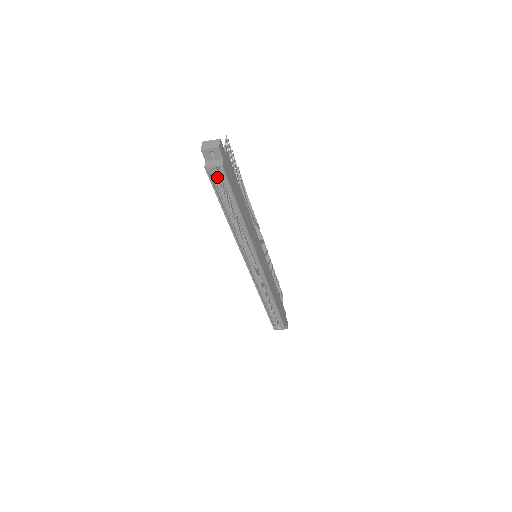
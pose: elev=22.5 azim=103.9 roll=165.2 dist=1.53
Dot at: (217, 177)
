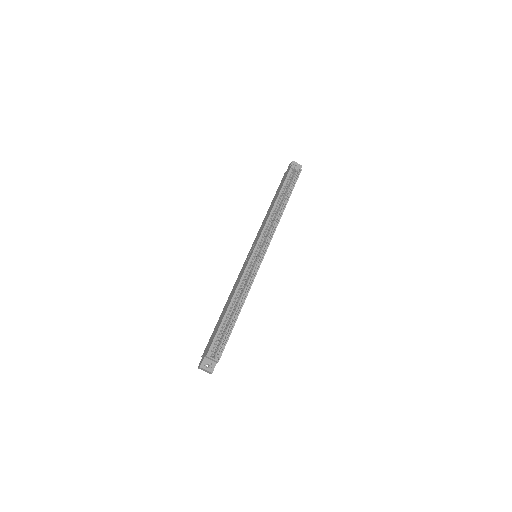
Dot at: (289, 177)
